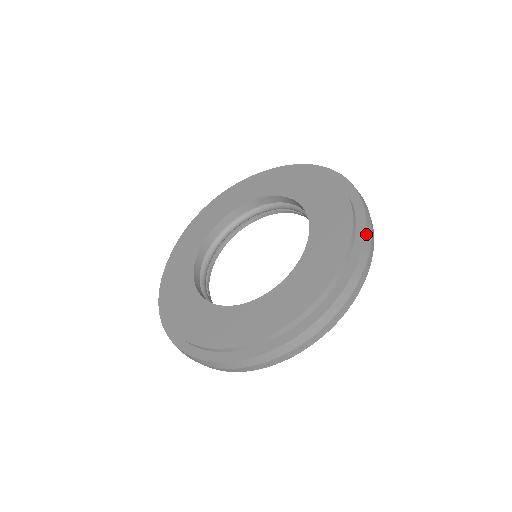
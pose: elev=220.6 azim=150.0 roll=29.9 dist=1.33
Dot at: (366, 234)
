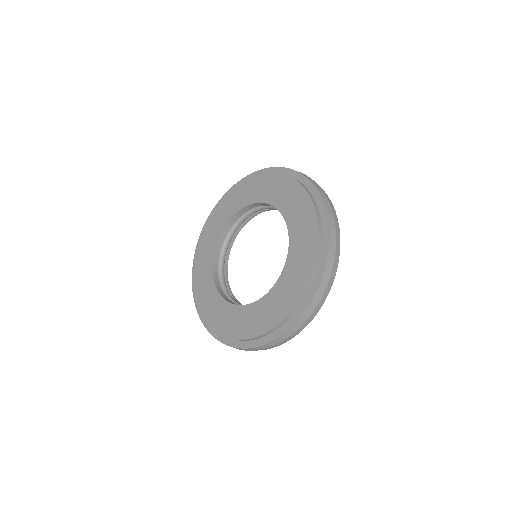
Dot at: (324, 203)
